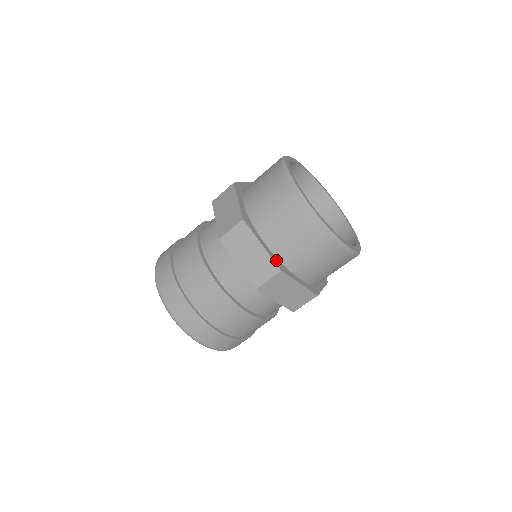
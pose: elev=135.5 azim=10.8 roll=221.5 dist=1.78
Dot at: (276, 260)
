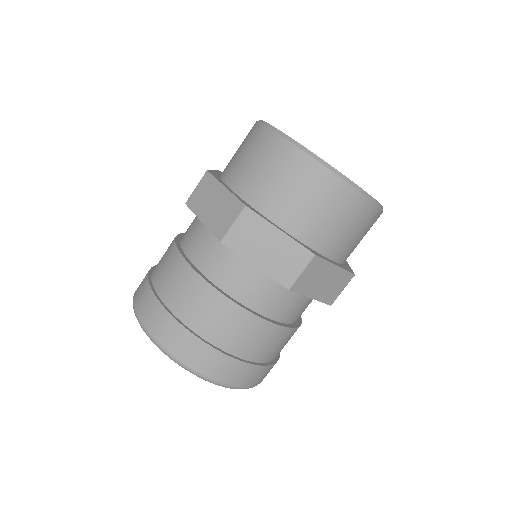
Dot at: (243, 201)
